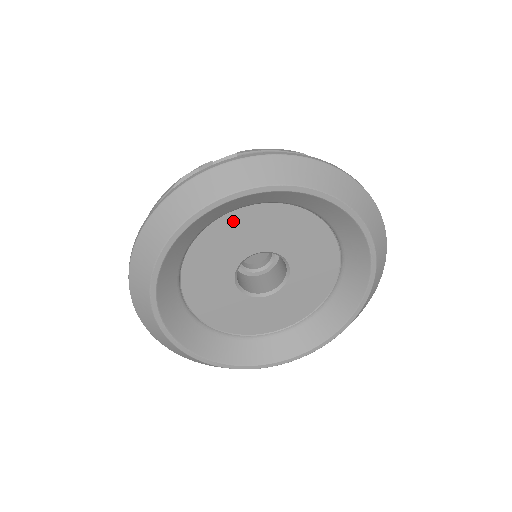
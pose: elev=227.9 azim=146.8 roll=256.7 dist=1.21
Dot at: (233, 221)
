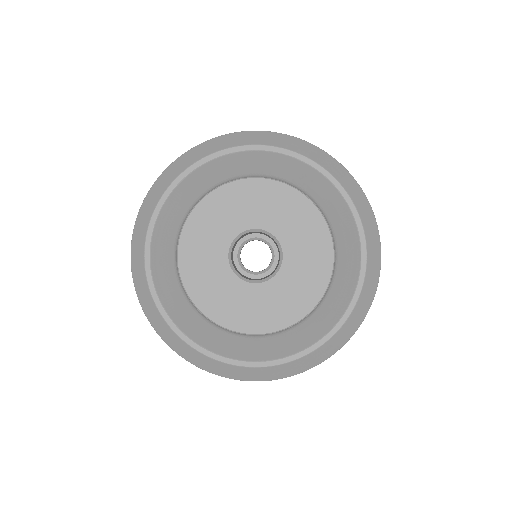
Dot at: (191, 234)
